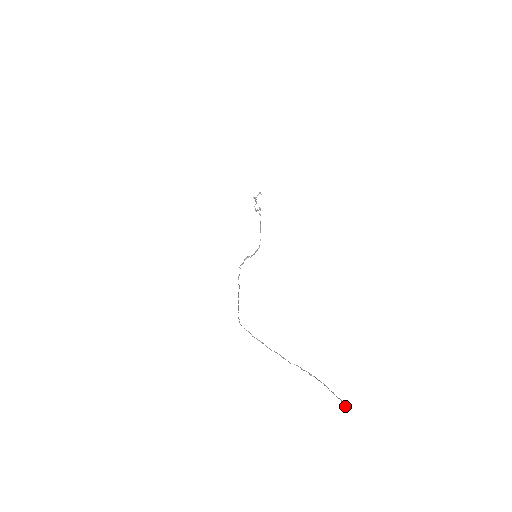
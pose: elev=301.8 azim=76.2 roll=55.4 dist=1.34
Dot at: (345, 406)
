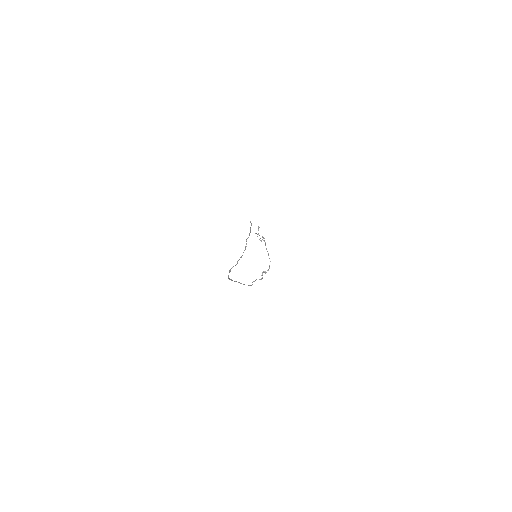
Dot at: (250, 221)
